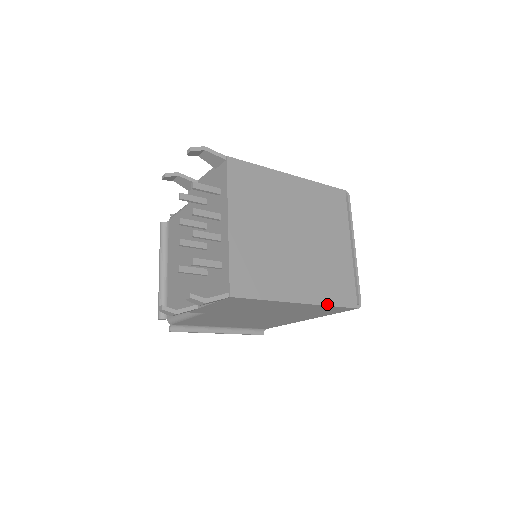
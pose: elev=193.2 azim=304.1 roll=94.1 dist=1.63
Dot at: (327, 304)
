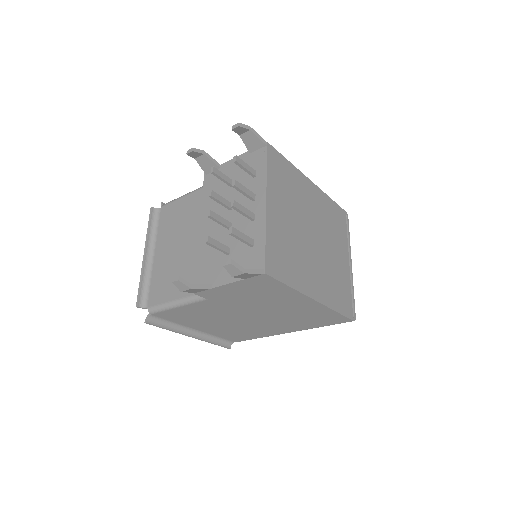
Dot at: (333, 308)
